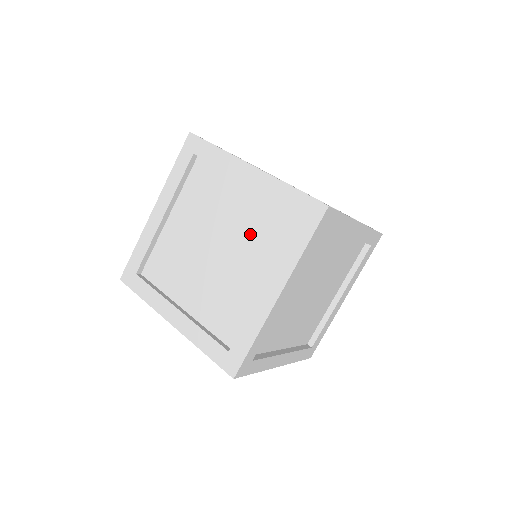
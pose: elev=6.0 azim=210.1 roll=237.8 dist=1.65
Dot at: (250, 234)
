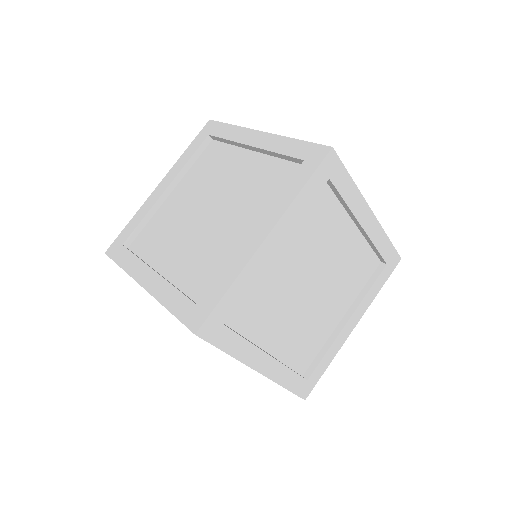
Dot at: (248, 192)
